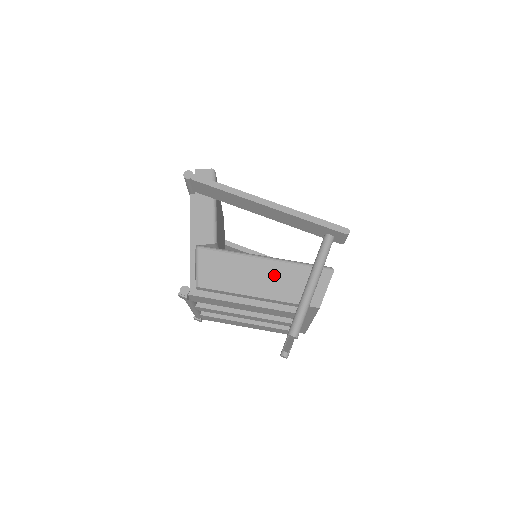
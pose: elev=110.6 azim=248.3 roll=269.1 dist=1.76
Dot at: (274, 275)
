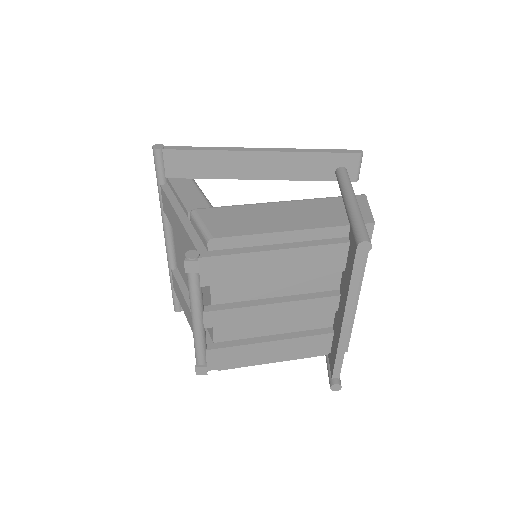
Dot at: (302, 210)
